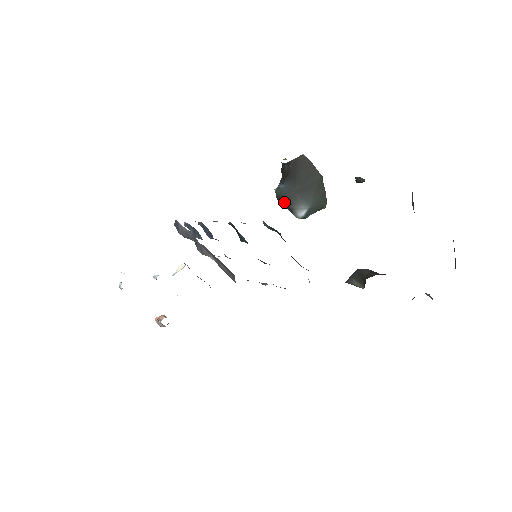
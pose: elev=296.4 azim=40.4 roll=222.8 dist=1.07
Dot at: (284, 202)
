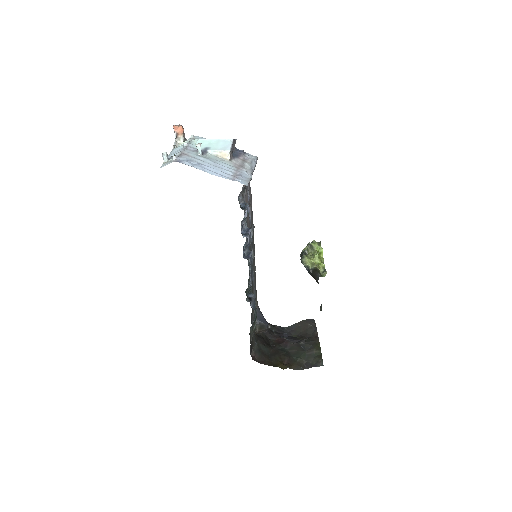
Dot at: occluded
